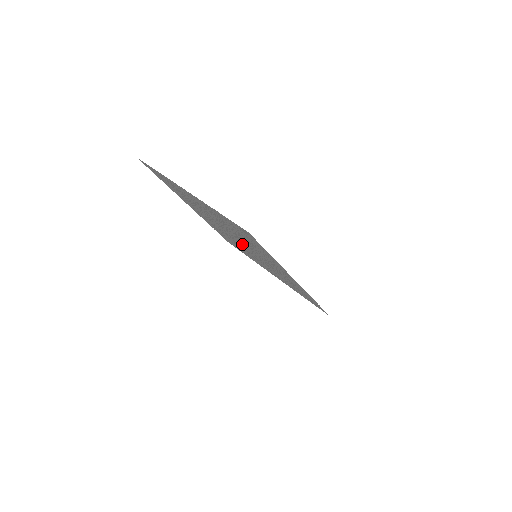
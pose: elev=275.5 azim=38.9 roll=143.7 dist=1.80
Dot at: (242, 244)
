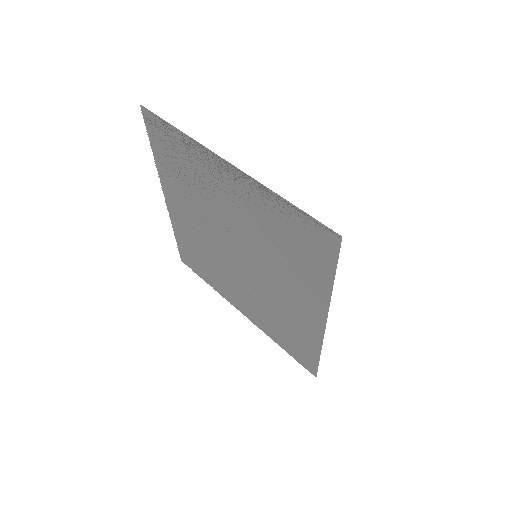
Dot at: (240, 252)
